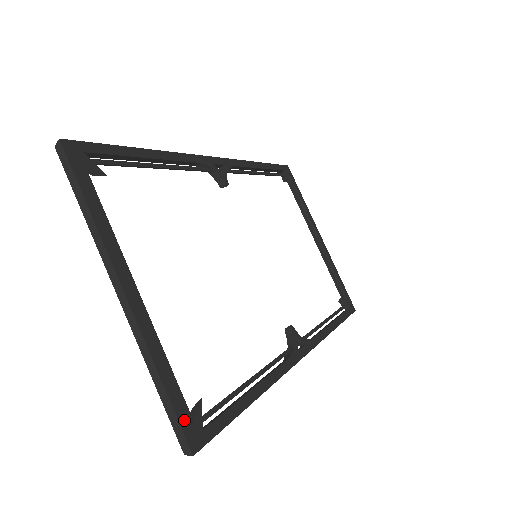
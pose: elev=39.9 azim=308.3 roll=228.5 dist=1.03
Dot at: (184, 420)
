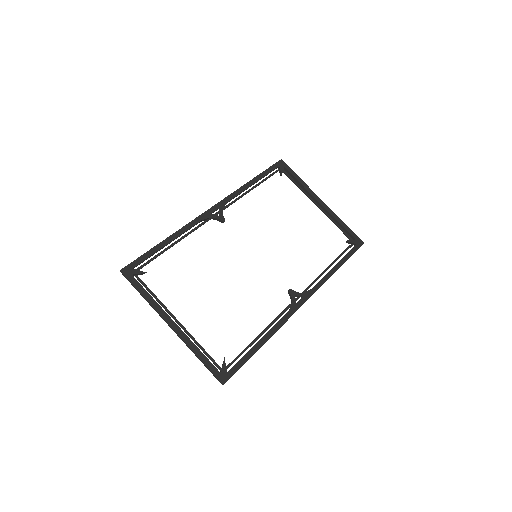
Dot at: (215, 371)
